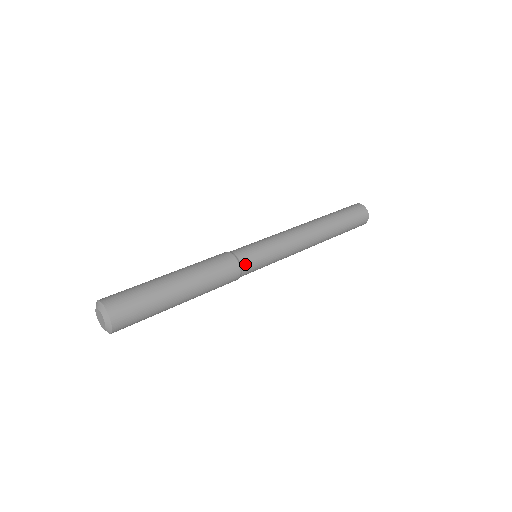
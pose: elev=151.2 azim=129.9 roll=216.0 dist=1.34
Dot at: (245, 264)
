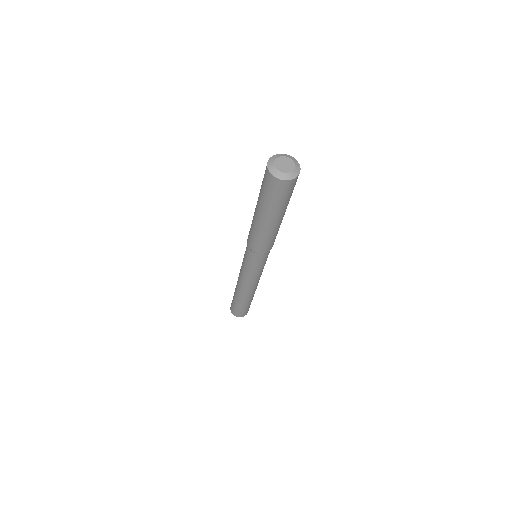
Dot at: occluded
